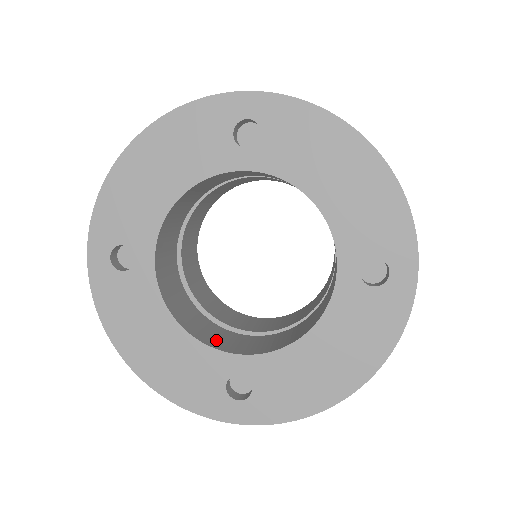
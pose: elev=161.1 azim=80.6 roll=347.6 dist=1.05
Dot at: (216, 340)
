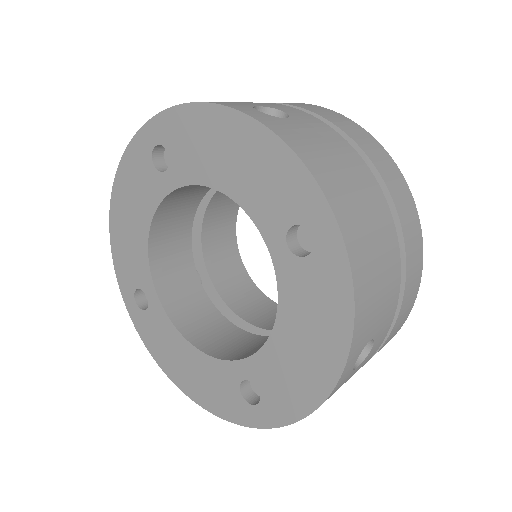
Dot at: (230, 350)
